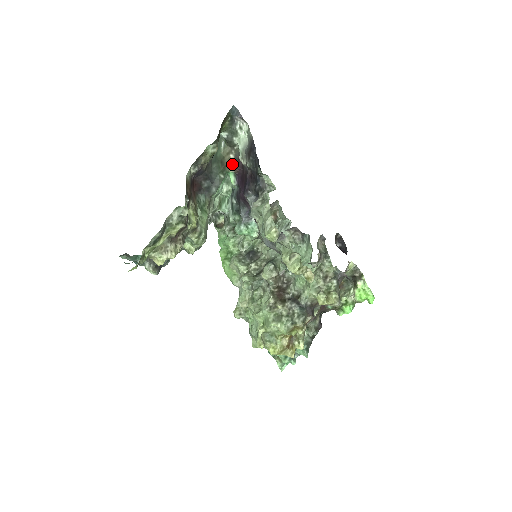
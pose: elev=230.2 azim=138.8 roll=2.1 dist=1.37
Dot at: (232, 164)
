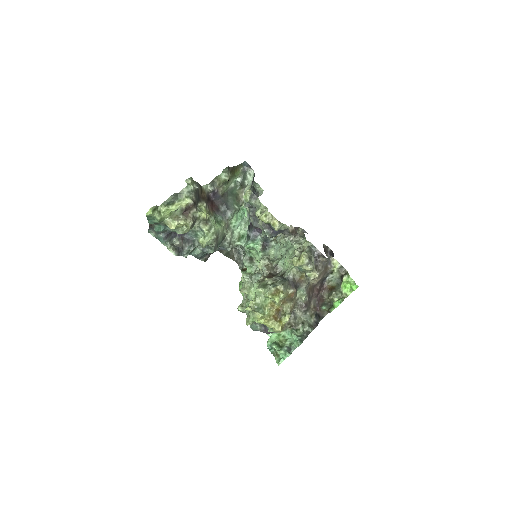
Dot at: occluded
